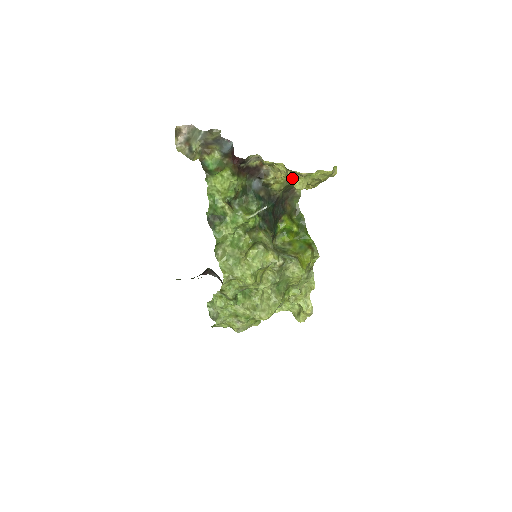
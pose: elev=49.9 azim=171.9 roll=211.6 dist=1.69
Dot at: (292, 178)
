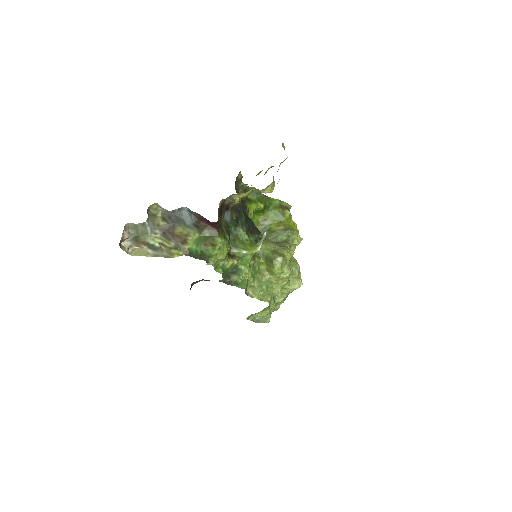
Dot at: (265, 190)
